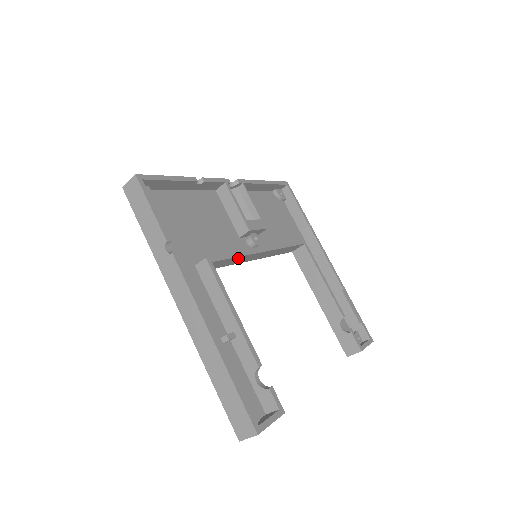
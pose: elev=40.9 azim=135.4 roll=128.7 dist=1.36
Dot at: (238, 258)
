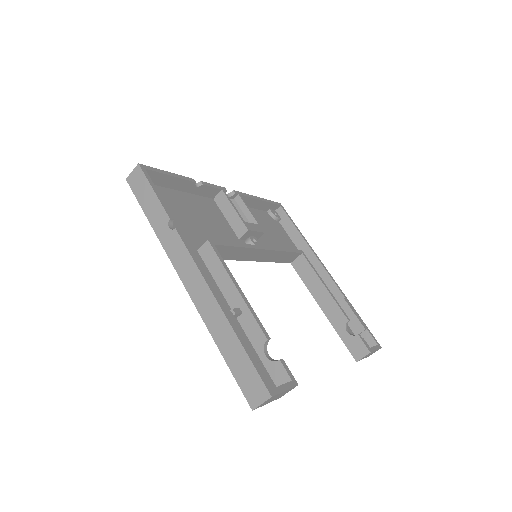
Dot at: (239, 250)
